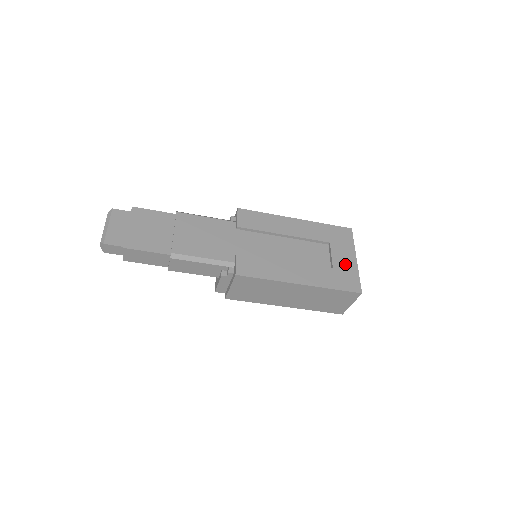
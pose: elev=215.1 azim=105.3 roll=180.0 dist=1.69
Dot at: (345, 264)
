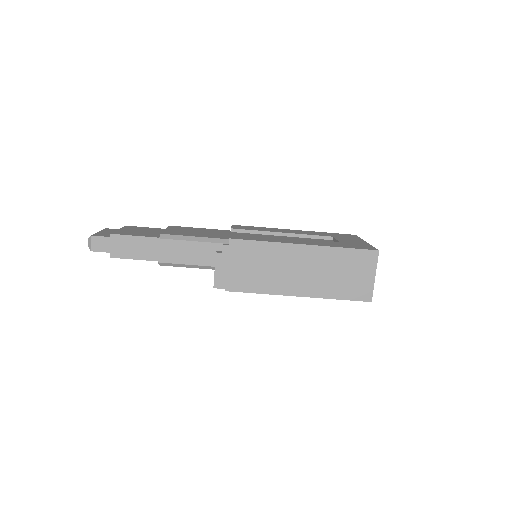
Dot at: (353, 242)
